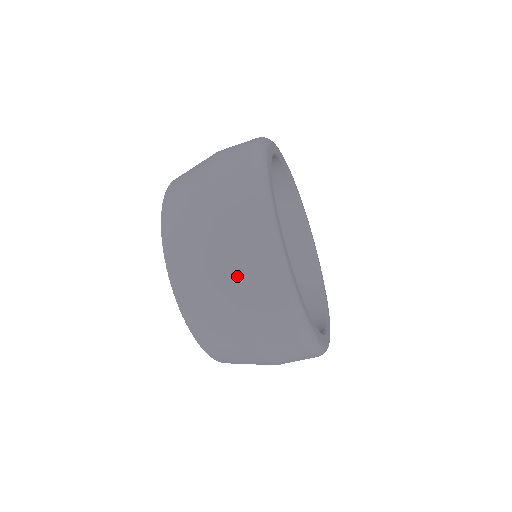
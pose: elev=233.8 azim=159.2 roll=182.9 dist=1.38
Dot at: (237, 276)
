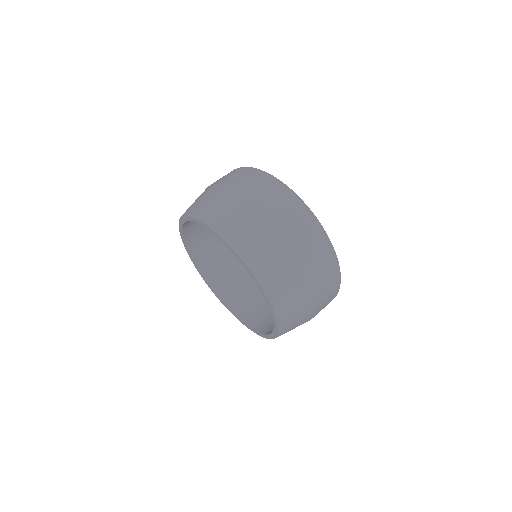
Dot at: (322, 295)
